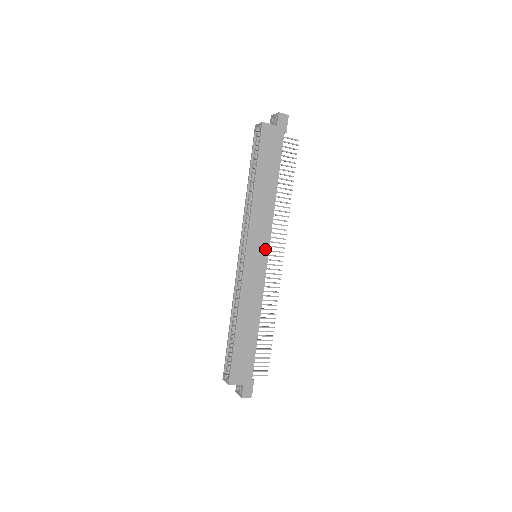
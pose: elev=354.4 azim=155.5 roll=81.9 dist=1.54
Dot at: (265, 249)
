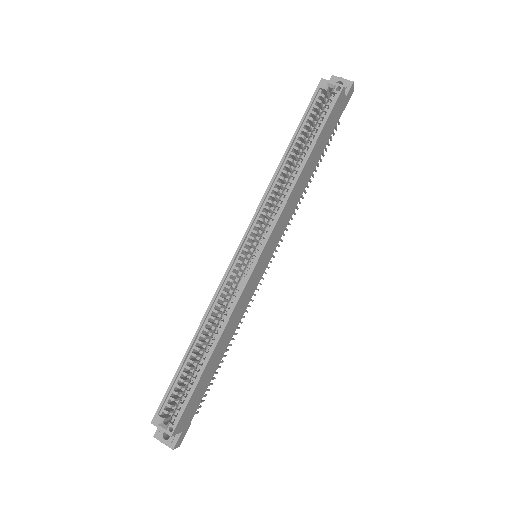
Dot at: (272, 251)
